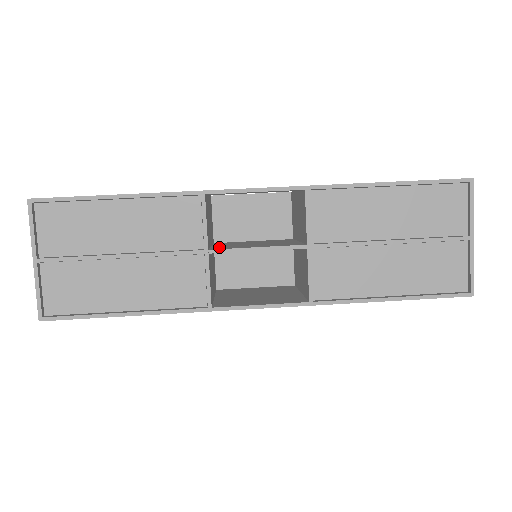
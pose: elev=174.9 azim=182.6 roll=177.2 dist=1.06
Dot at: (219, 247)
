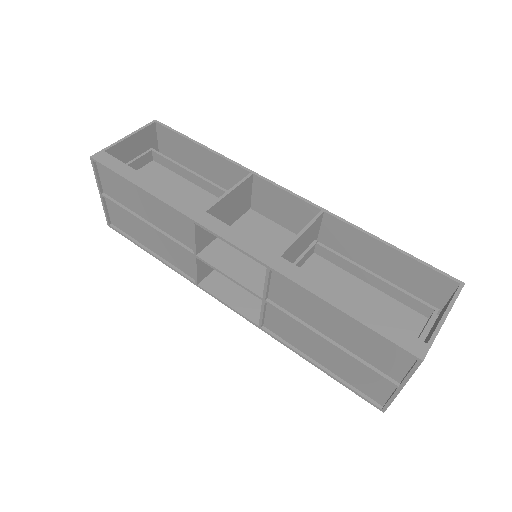
Dot at: (215, 248)
